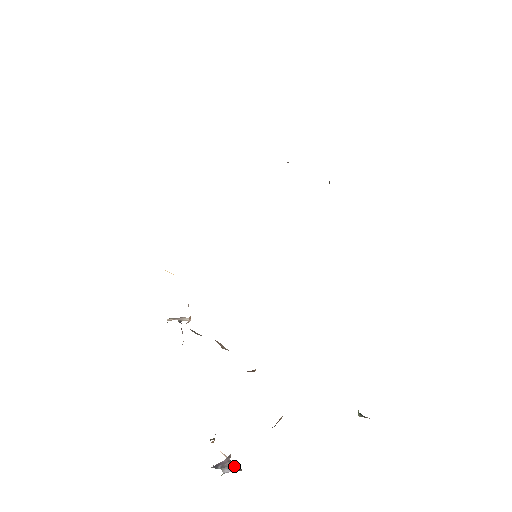
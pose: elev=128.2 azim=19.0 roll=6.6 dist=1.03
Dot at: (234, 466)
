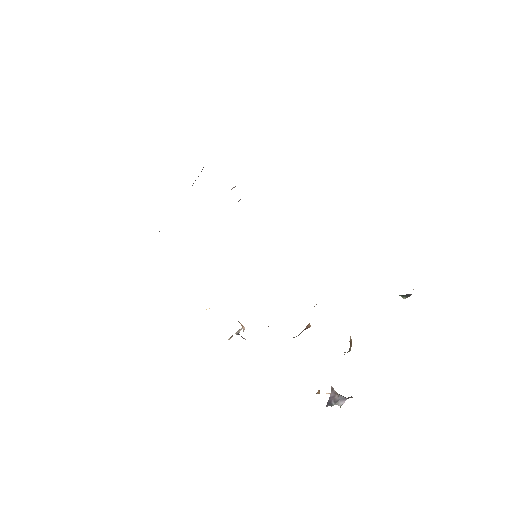
Dot at: (345, 397)
